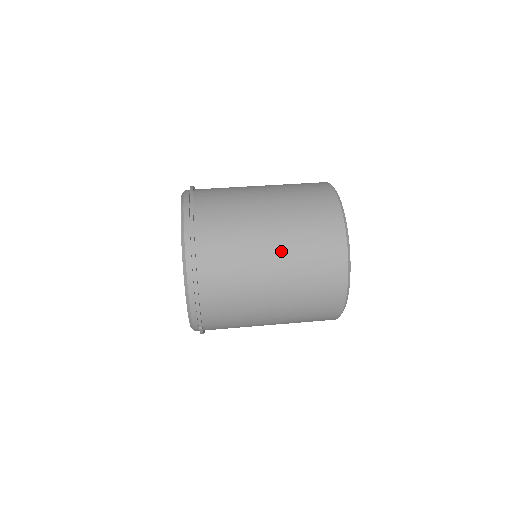
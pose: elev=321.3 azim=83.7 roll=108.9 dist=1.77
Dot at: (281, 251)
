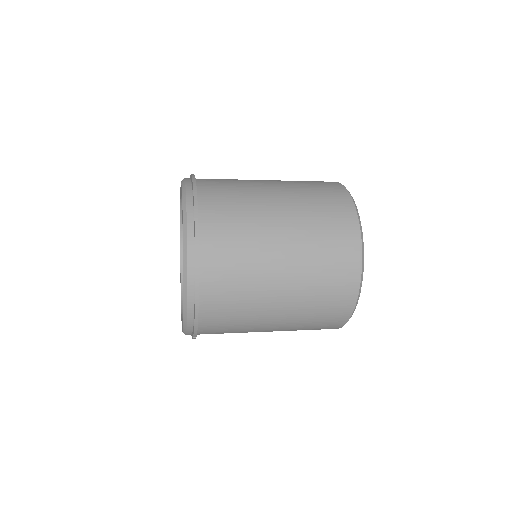
Dot at: (292, 271)
